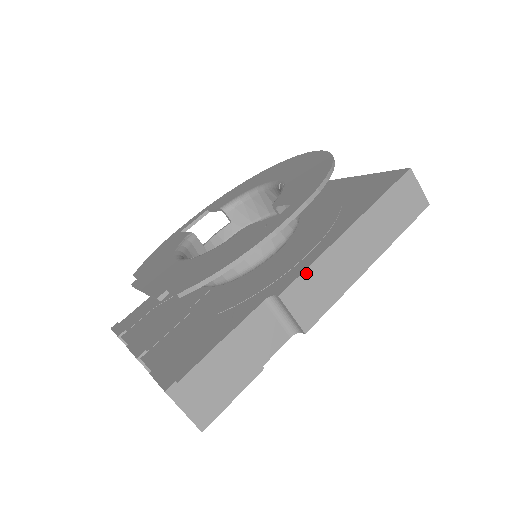
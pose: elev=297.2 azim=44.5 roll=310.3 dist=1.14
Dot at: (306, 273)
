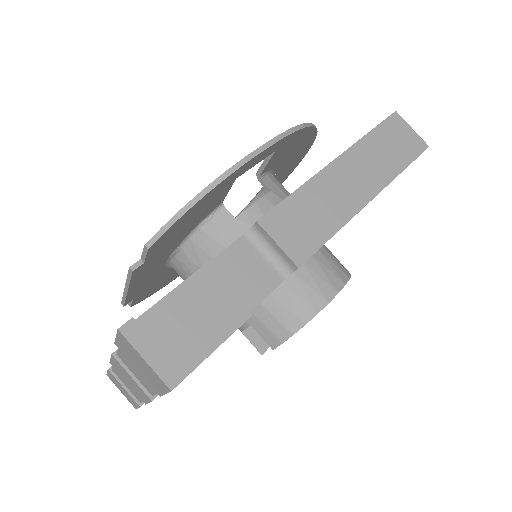
Dot at: (289, 200)
